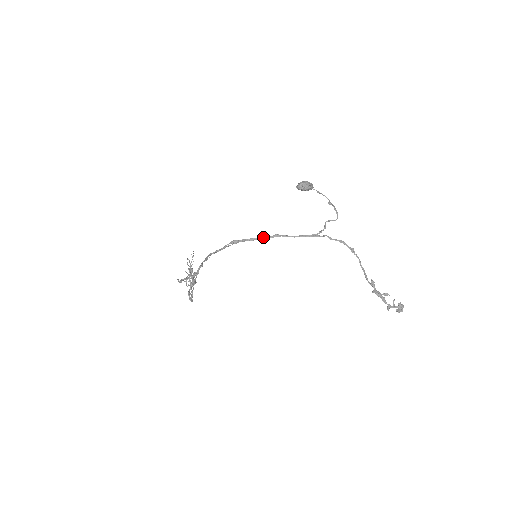
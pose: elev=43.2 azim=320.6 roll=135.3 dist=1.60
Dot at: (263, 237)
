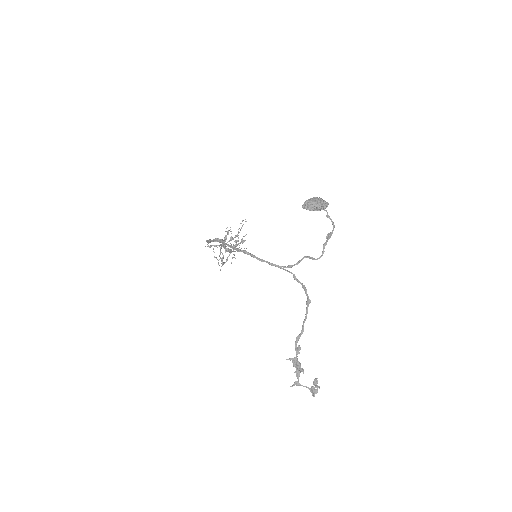
Dot at: (235, 248)
